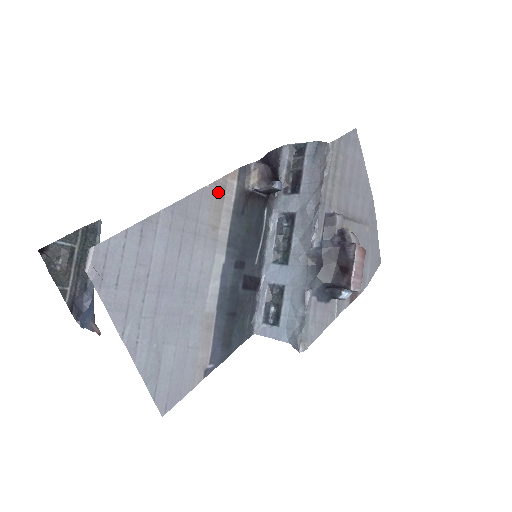
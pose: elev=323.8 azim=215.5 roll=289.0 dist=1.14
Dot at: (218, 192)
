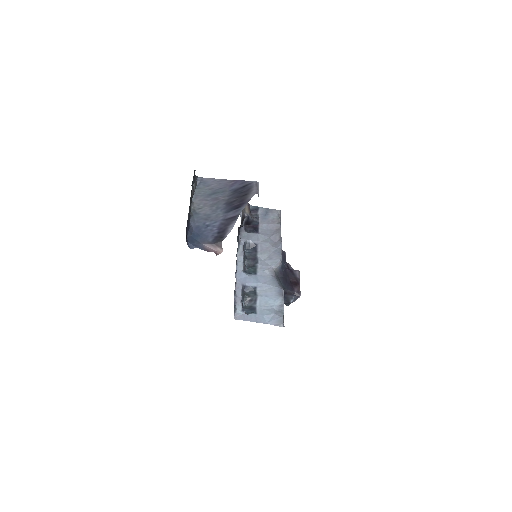
Dot at: occluded
